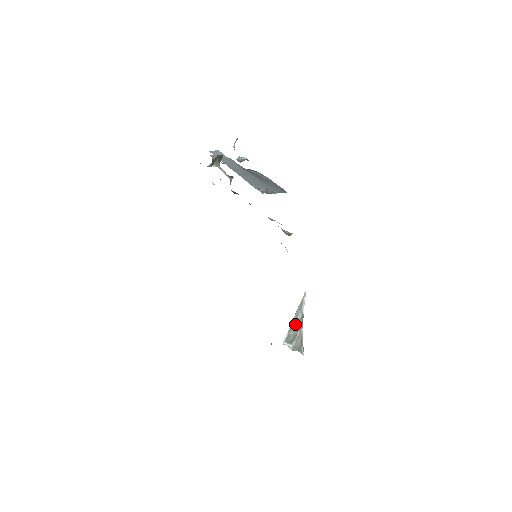
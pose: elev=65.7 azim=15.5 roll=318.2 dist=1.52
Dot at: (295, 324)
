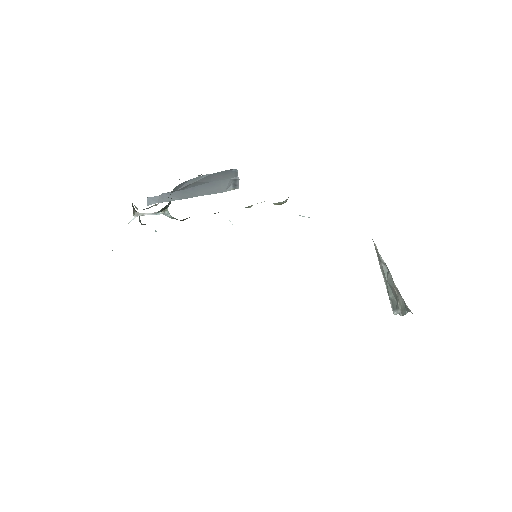
Dot at: (387, 282)
